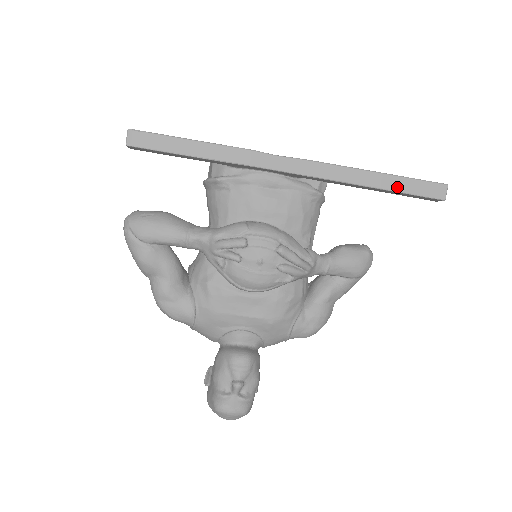
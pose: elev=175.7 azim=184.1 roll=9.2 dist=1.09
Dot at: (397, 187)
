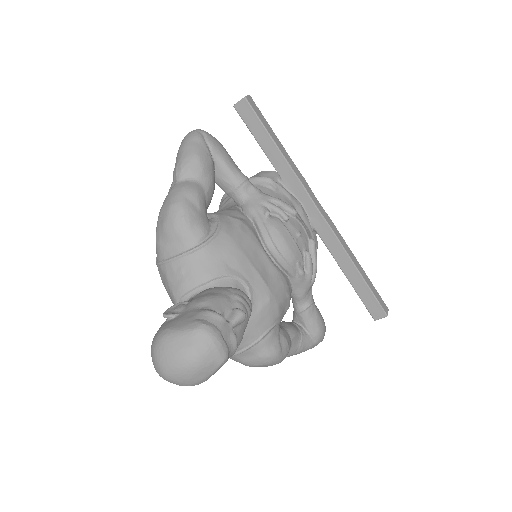
Dot at: (368, 282)
